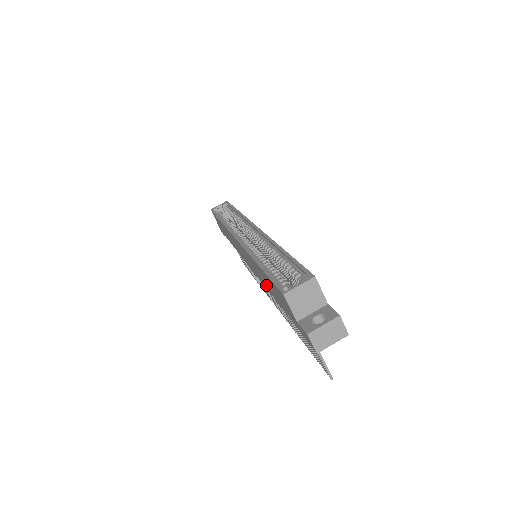
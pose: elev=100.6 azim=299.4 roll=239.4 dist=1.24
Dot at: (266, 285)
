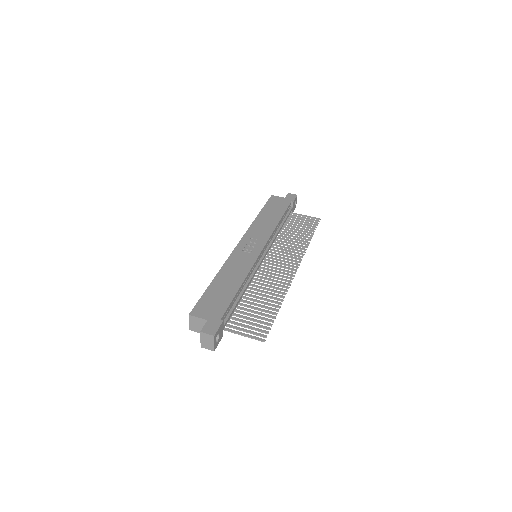
Dot at: occluded
